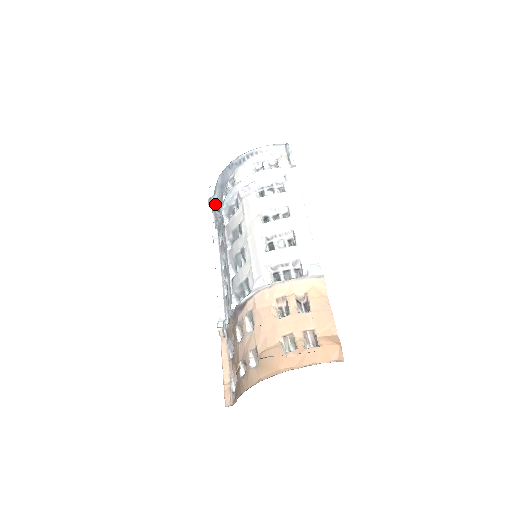
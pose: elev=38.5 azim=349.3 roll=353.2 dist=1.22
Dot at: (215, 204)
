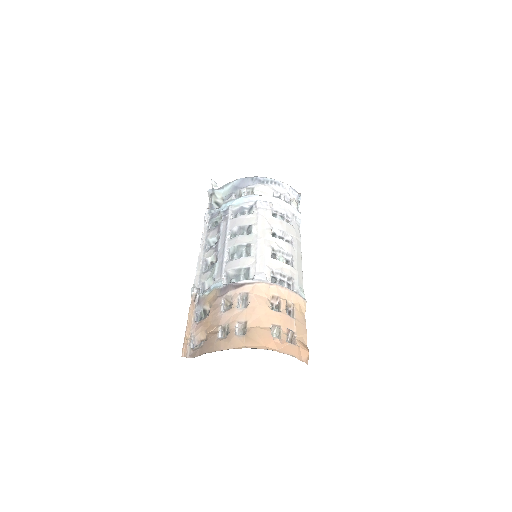
Dot at: (216, 196)
